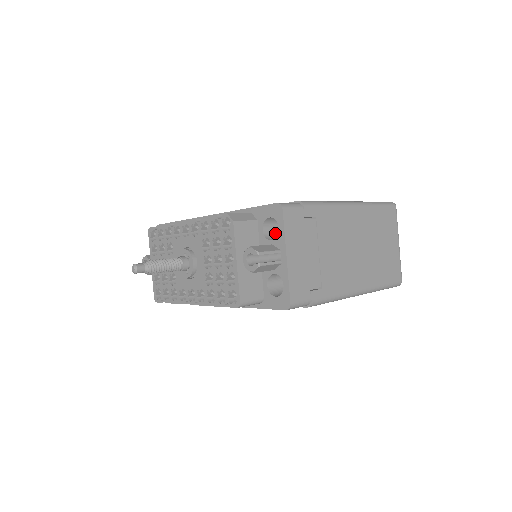
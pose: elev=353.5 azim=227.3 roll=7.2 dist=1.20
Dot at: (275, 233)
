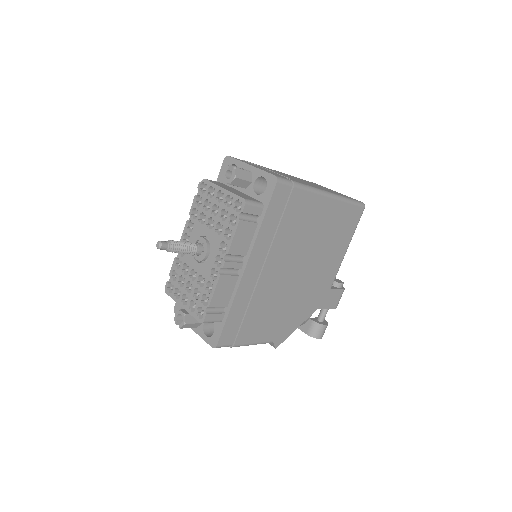
Dot at: occluded
